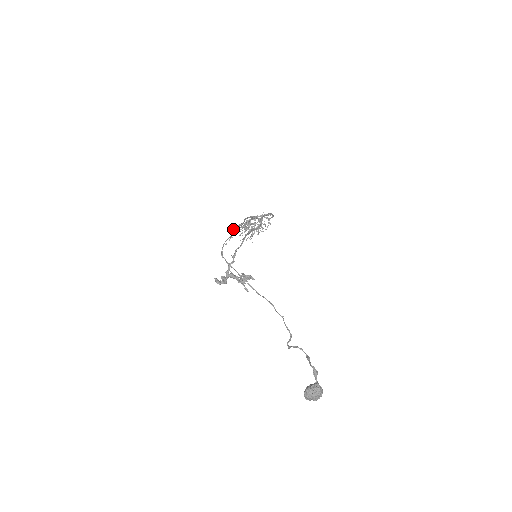
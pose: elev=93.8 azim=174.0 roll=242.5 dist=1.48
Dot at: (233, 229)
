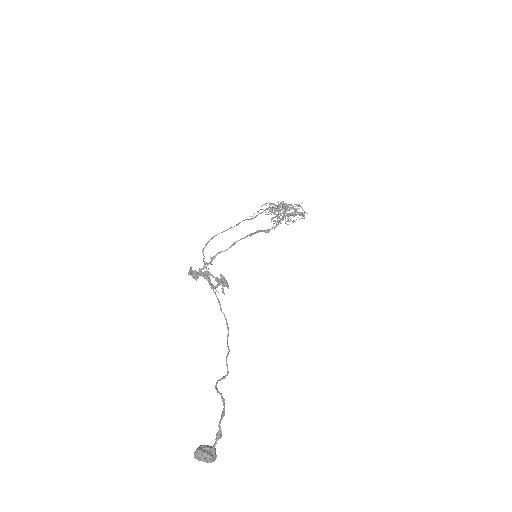
Dot at: (262, 205)
